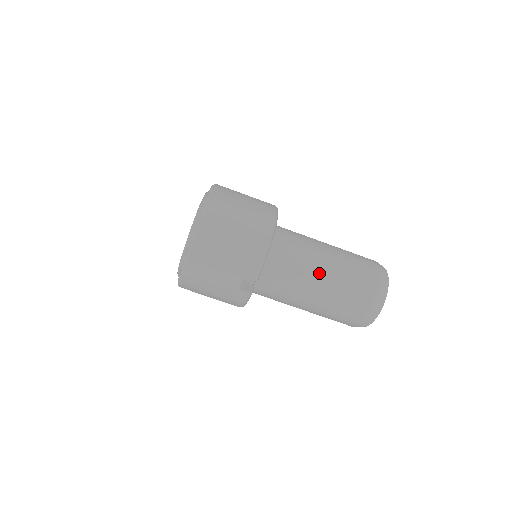
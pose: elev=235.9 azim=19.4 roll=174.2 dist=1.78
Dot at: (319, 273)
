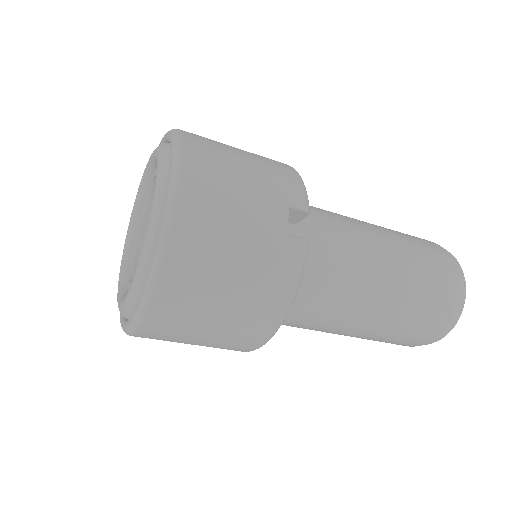
Dot at: (368, 227)
